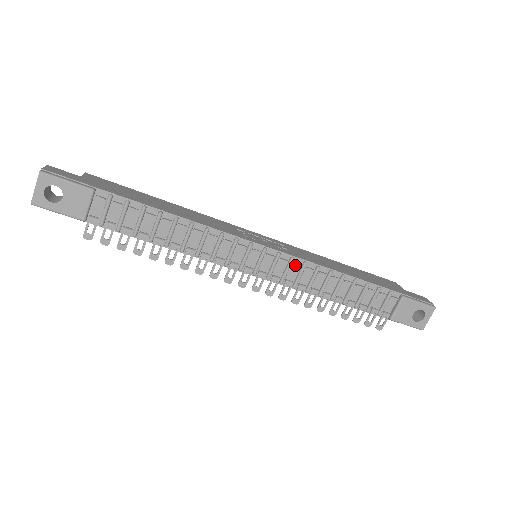
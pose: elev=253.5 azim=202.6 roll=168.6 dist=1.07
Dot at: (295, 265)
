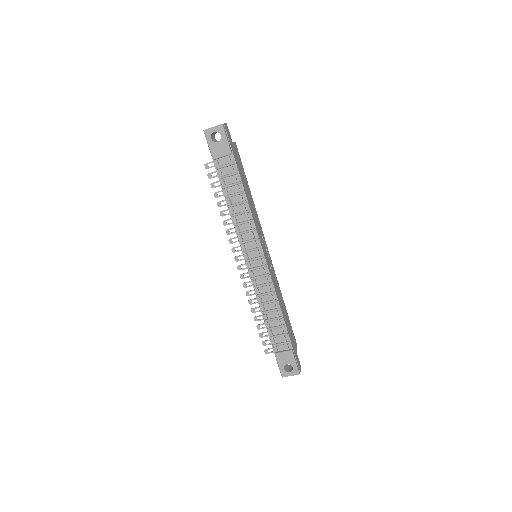
Dot at: (266, 279)
